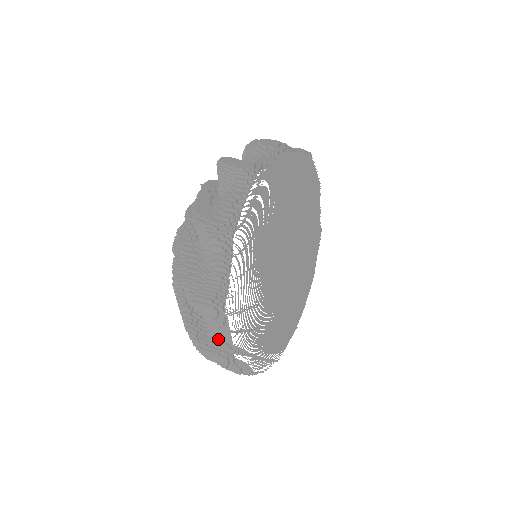
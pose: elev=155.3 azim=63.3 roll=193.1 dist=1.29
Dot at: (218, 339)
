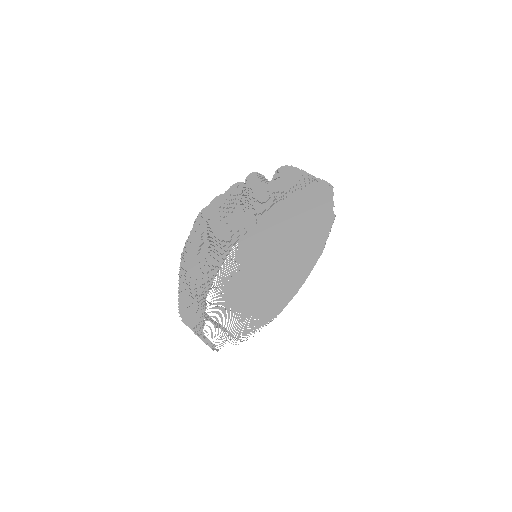
Dot at: occluded
